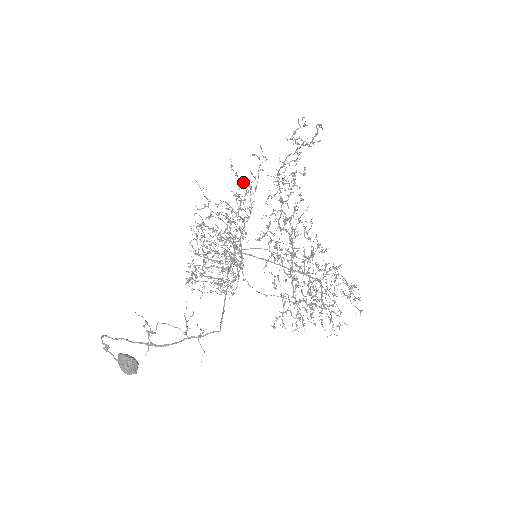
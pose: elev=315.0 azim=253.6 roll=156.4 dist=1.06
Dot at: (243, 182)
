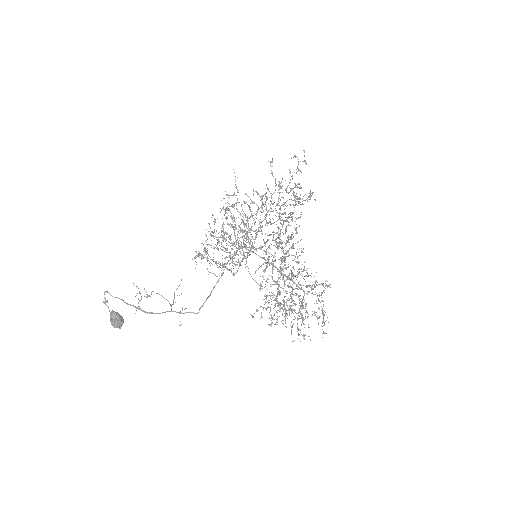
Dot at: occluded
